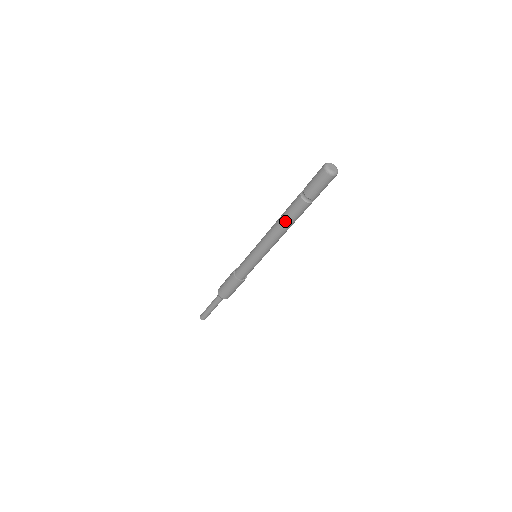
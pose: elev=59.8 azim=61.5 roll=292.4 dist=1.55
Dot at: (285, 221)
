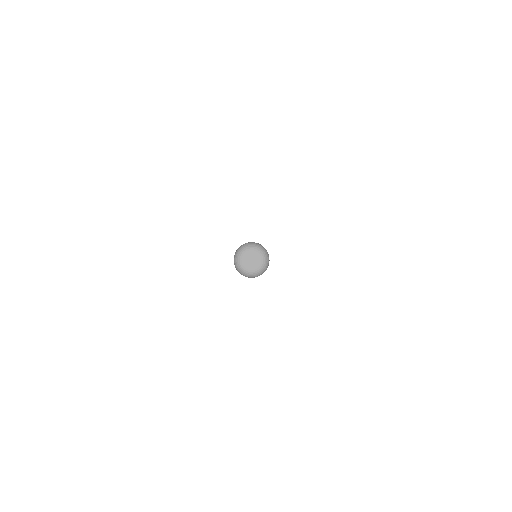
Dot at: occluded
